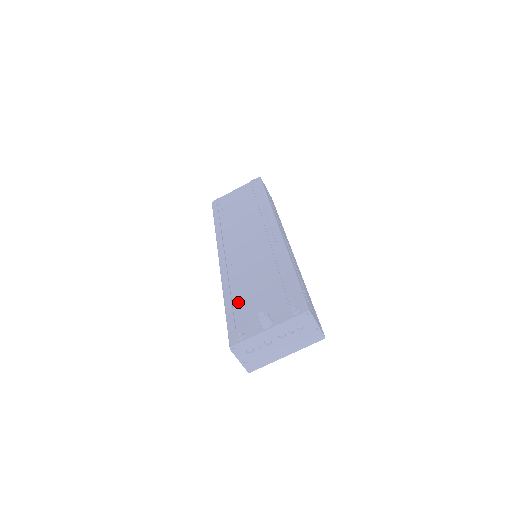
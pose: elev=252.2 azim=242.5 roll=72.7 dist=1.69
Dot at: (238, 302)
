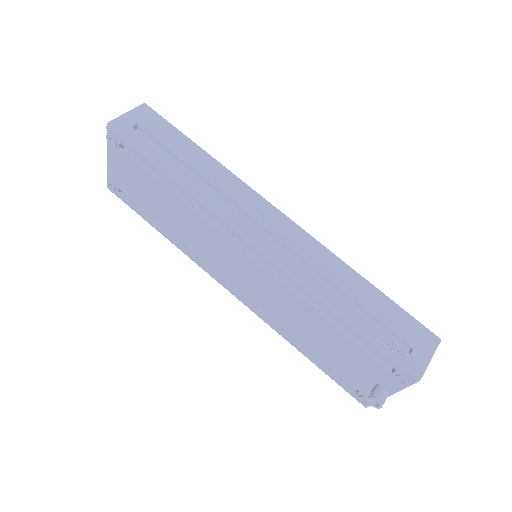
Dot at: occluded
